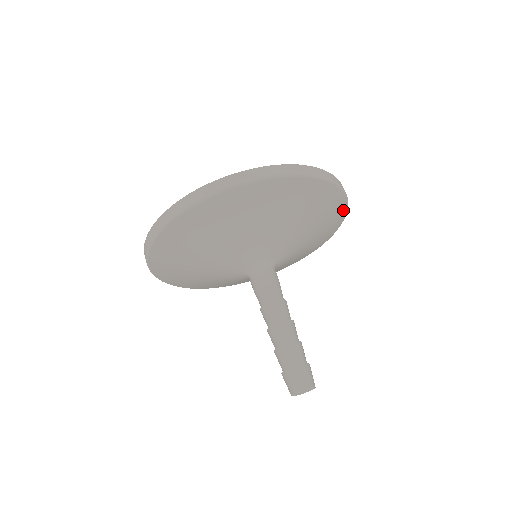
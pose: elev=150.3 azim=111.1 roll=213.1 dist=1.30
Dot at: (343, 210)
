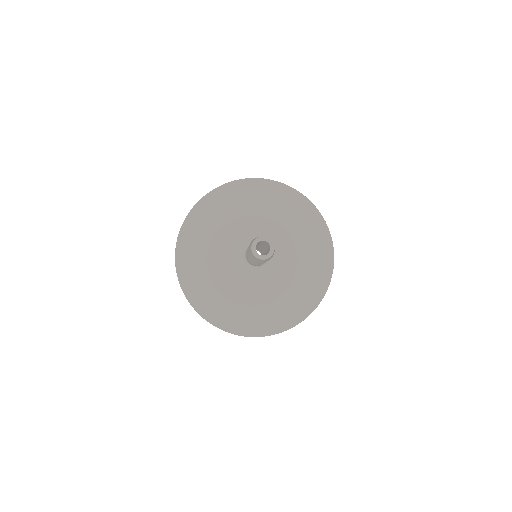
Dot at: (325, 231)
